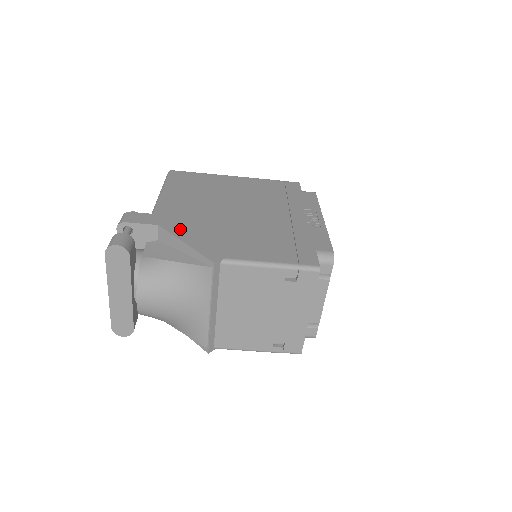
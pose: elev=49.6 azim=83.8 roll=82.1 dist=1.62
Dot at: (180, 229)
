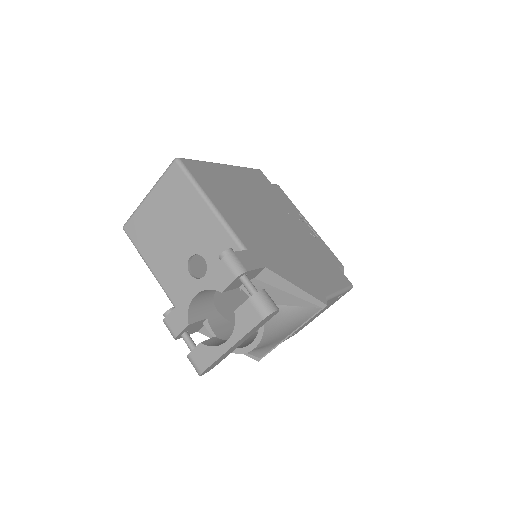
Dot at: (280, 268)
